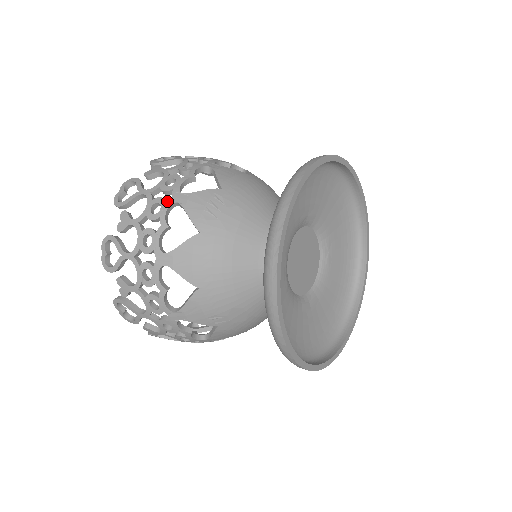
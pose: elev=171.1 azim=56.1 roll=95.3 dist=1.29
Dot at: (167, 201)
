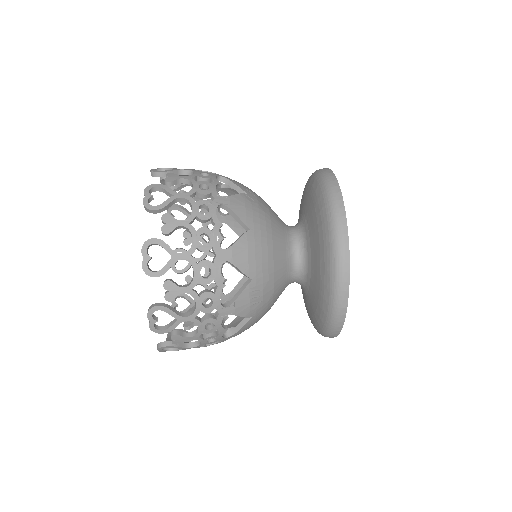
Dot at: (217, 319)
